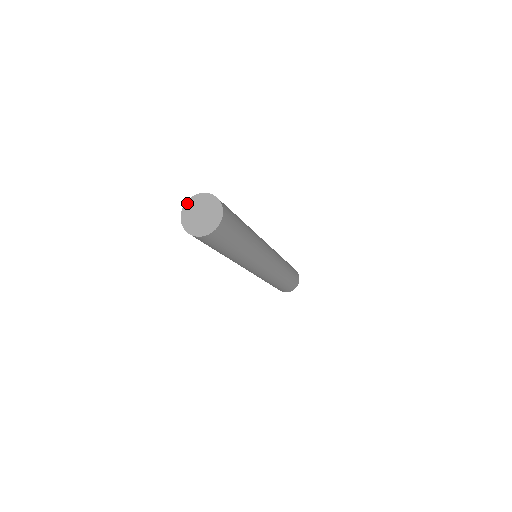
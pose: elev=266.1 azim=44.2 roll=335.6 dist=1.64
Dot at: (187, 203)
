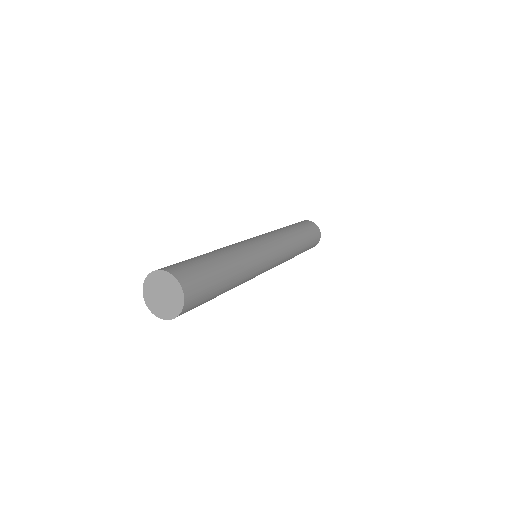
Dot at: (149, 276)
